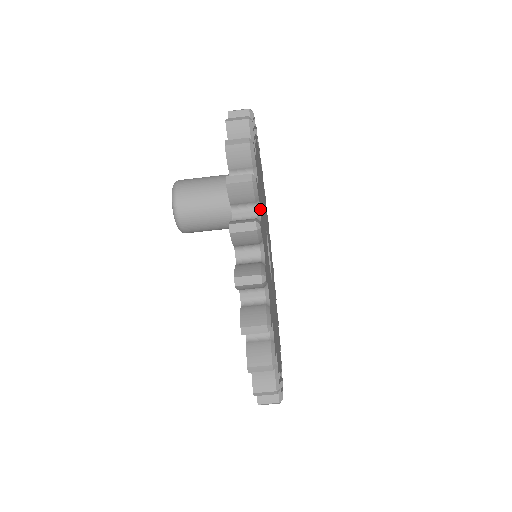
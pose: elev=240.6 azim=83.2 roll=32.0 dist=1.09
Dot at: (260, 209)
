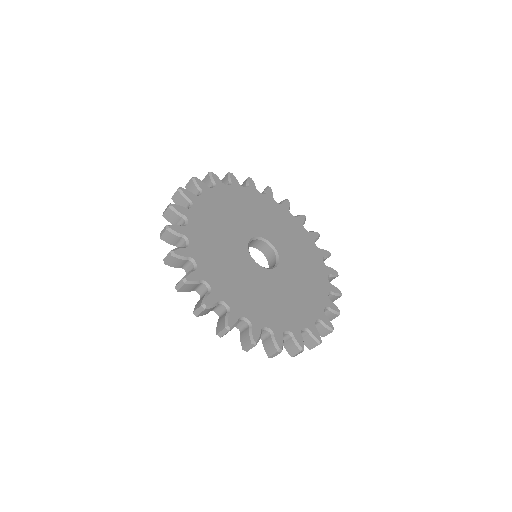
Dot at: (195, 205)
